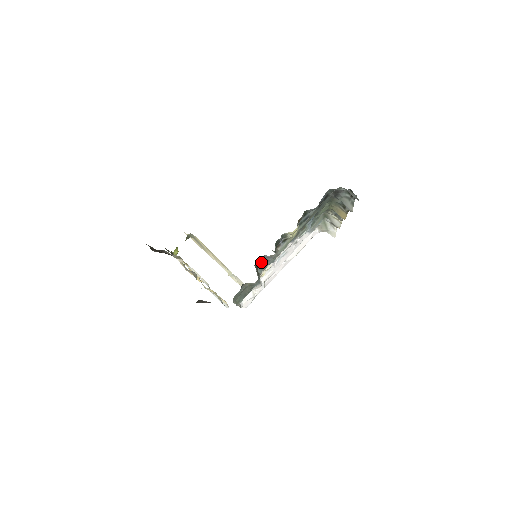
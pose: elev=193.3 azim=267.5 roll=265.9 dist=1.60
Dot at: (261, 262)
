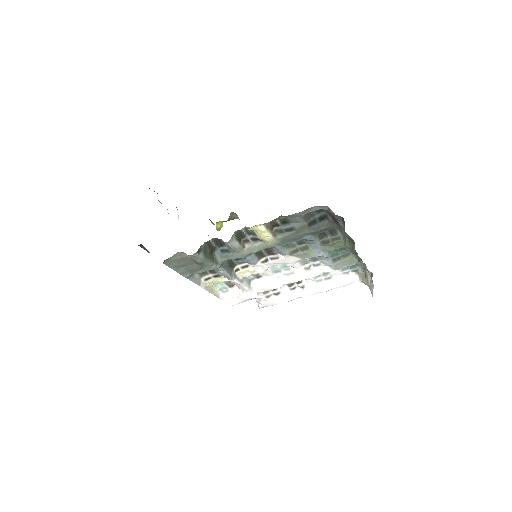
Dot at: (220, 246)
